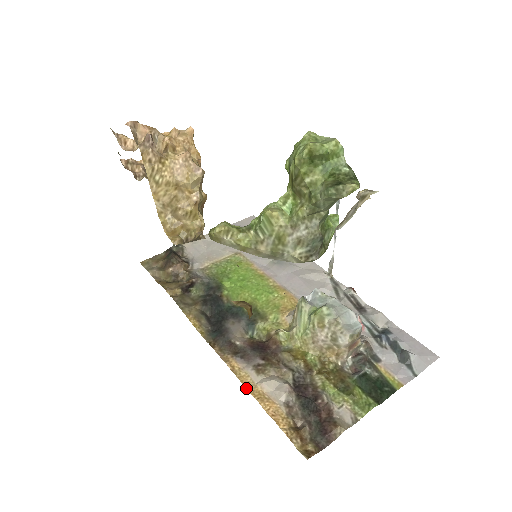
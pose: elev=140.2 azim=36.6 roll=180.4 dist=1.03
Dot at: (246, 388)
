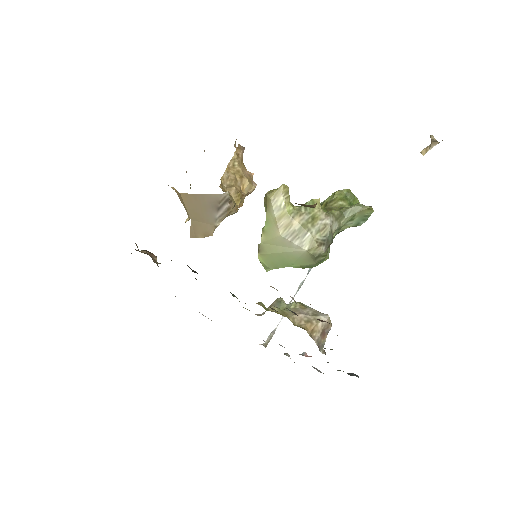
Dot at: occluded
